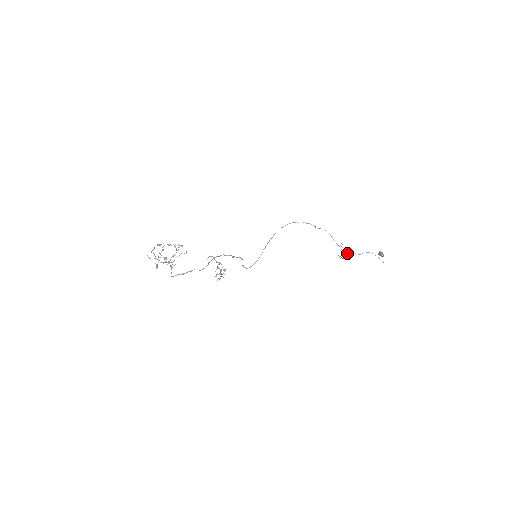
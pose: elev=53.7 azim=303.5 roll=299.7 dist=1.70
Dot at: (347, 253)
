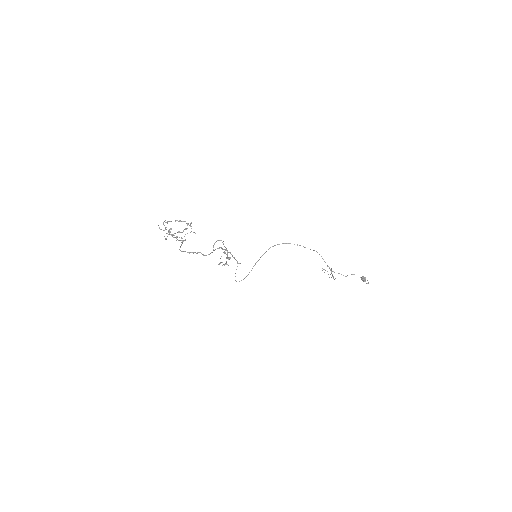
Dot at: occluded
